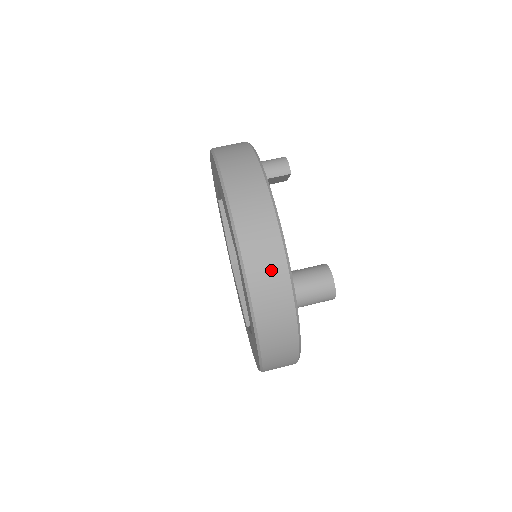
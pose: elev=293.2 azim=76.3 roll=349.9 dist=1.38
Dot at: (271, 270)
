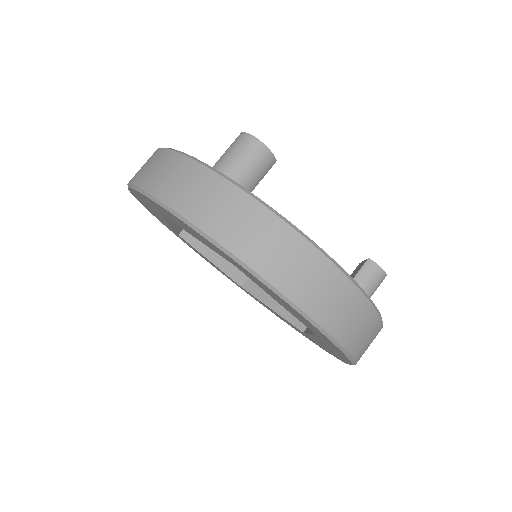
Dot at: (372, 340)
